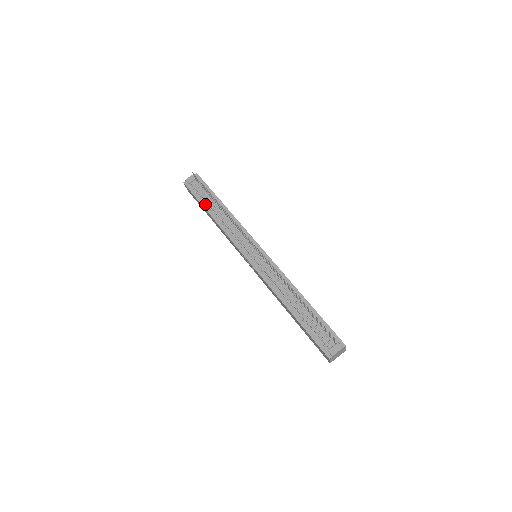
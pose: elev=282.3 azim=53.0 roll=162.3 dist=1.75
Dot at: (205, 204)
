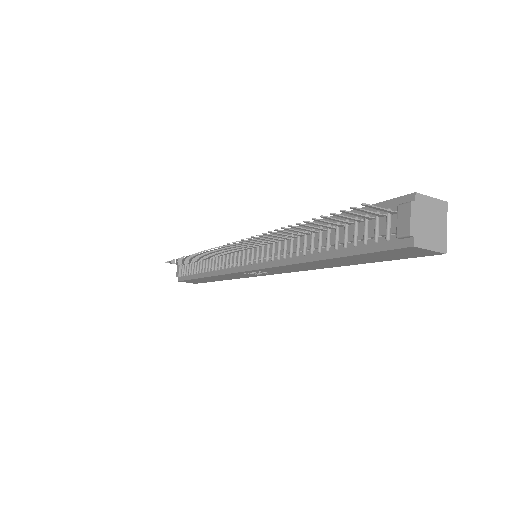
Dot at: (195, 274)
